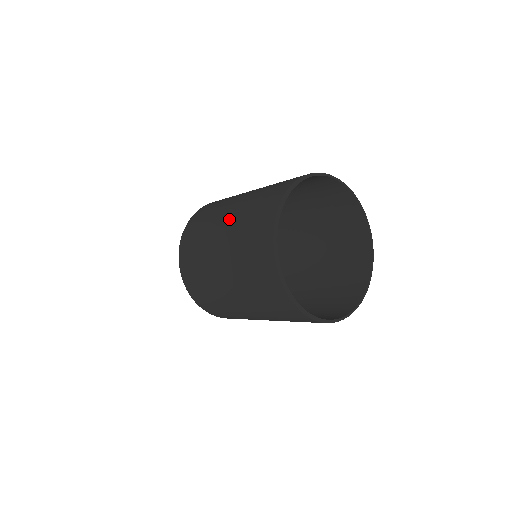
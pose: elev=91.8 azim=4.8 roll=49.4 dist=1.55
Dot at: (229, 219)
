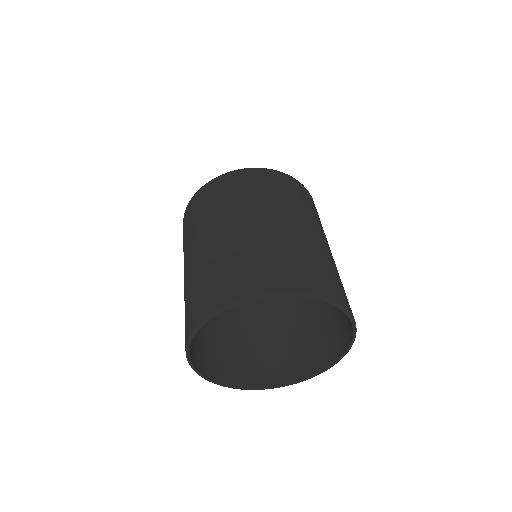
Dot at: (217, 240)
